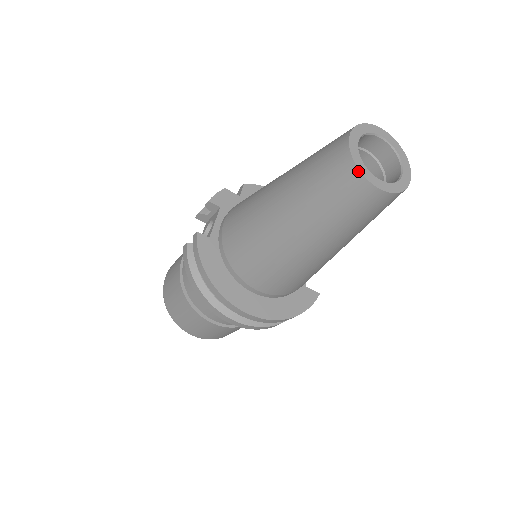
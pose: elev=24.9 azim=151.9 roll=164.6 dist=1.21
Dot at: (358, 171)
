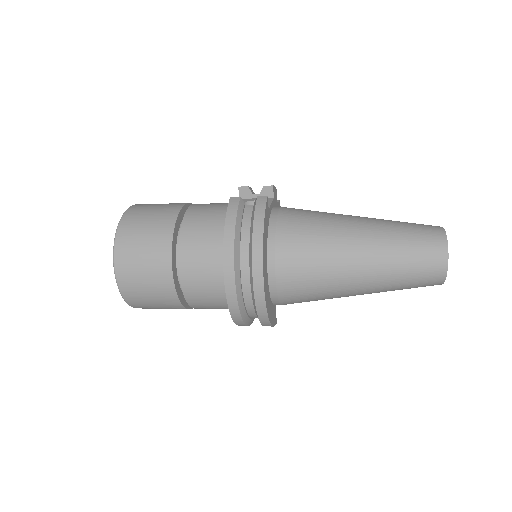
Dot at: (447, 250)
